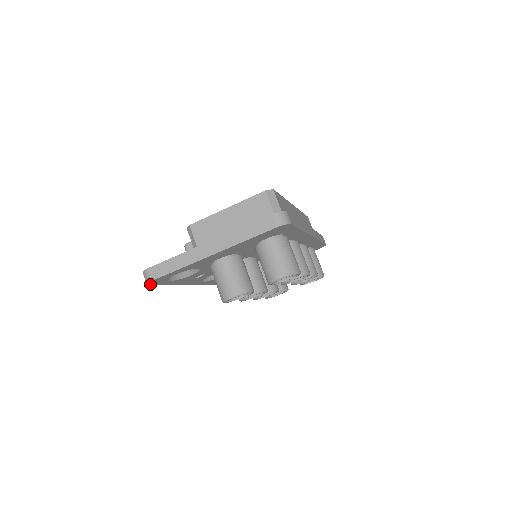
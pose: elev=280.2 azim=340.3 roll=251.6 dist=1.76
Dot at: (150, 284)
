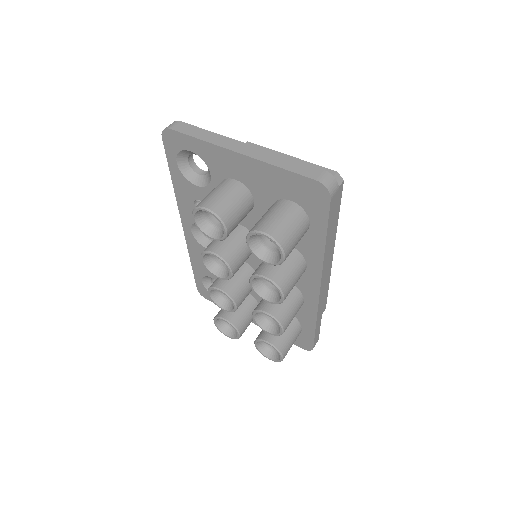
Dot at: (164, 138)
